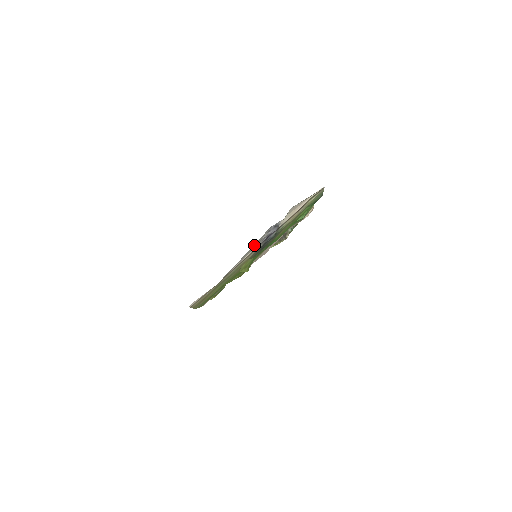
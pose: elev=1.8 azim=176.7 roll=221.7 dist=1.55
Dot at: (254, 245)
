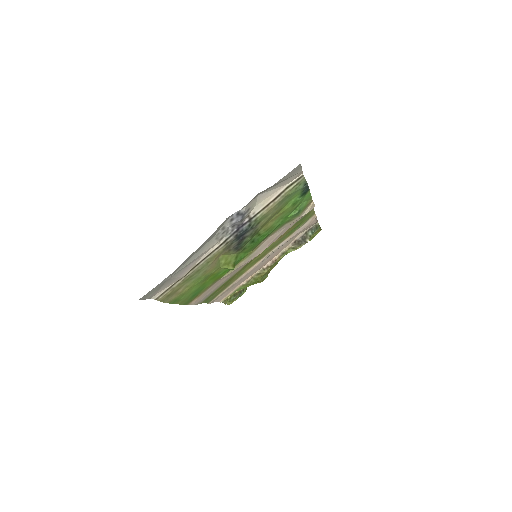
Dot at: (217, 235)
